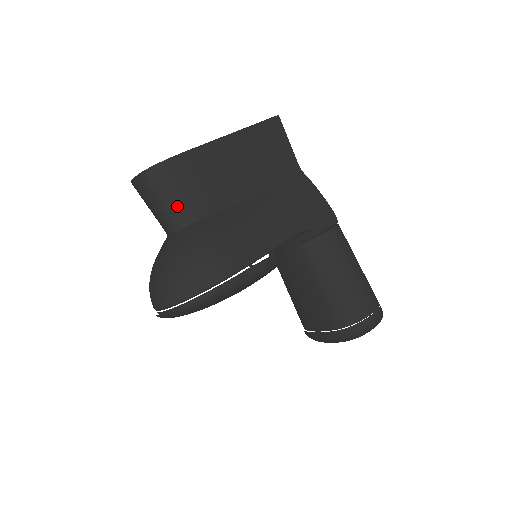
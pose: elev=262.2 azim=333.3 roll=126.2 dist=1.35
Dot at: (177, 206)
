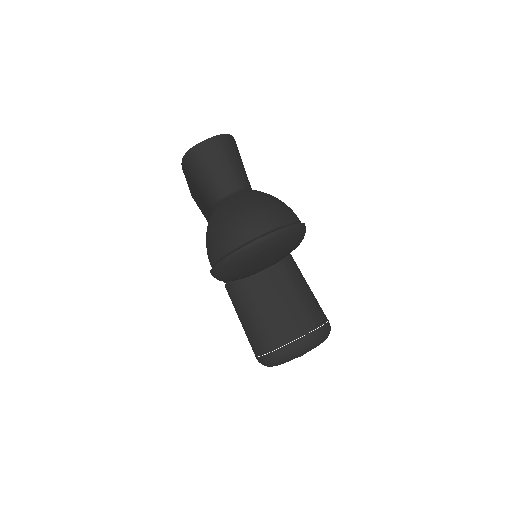
Dot at: (242, 171)
